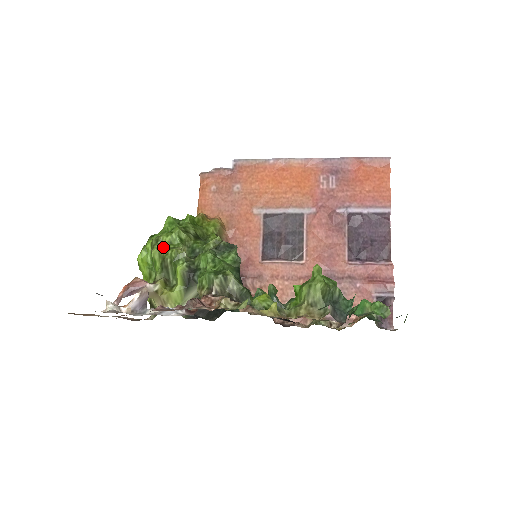
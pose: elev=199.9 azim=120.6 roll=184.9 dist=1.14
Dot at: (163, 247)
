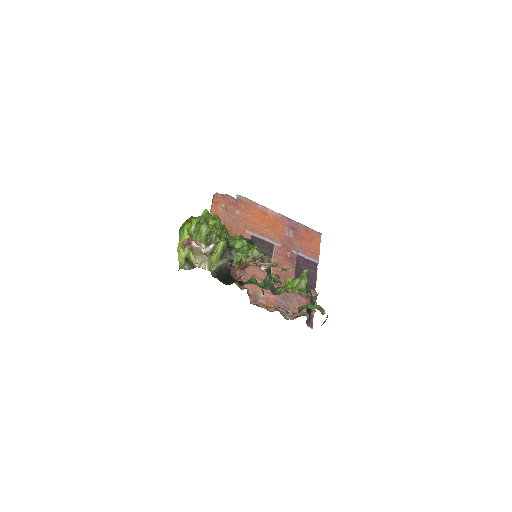
Dot at: (211, 226)
